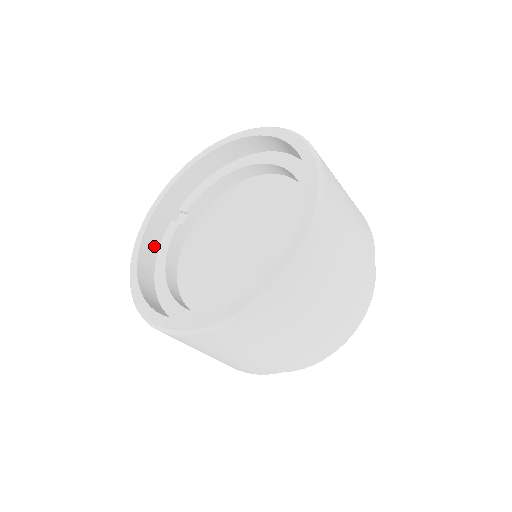
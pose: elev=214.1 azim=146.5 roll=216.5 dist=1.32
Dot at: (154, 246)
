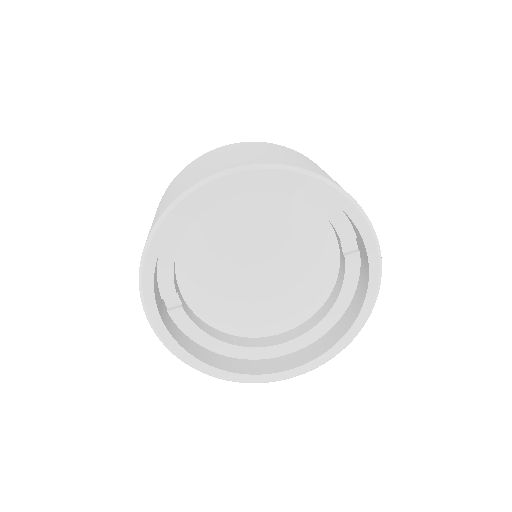
Dot at: (188, 342)
